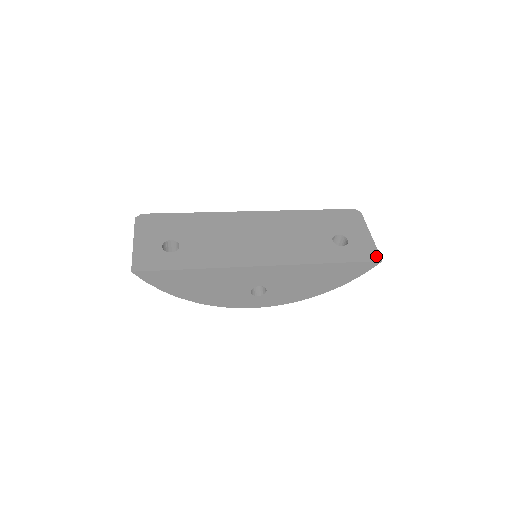
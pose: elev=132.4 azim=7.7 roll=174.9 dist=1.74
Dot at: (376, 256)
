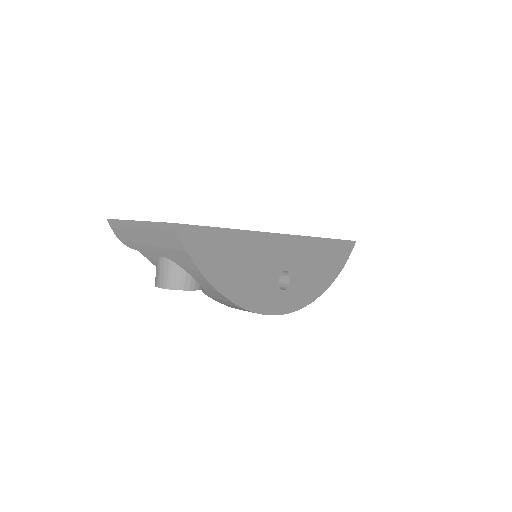
Dot at: occluded
